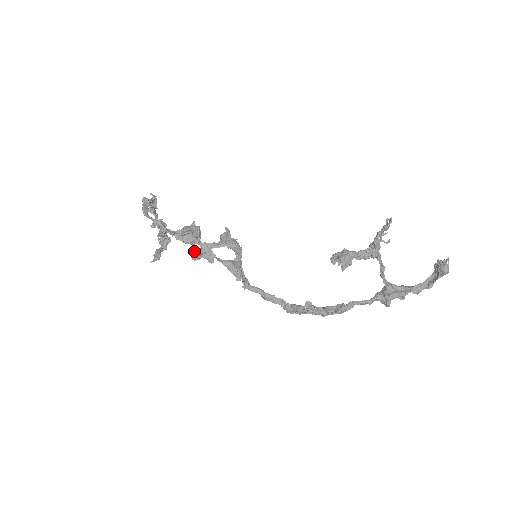
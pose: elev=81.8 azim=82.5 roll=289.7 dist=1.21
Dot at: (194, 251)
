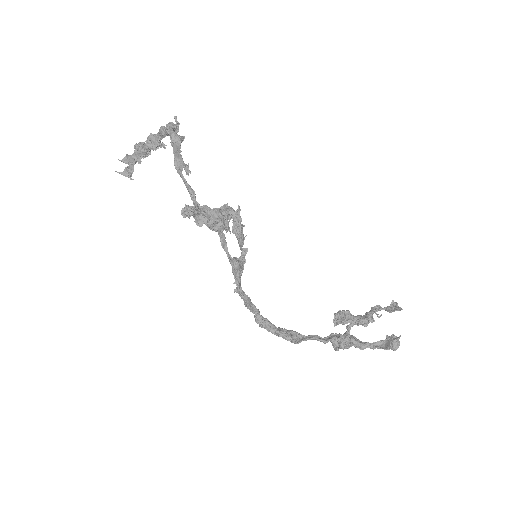
Dot at: (189, 208)
